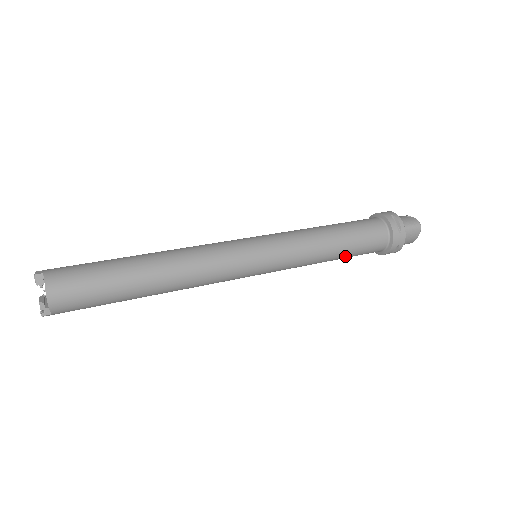
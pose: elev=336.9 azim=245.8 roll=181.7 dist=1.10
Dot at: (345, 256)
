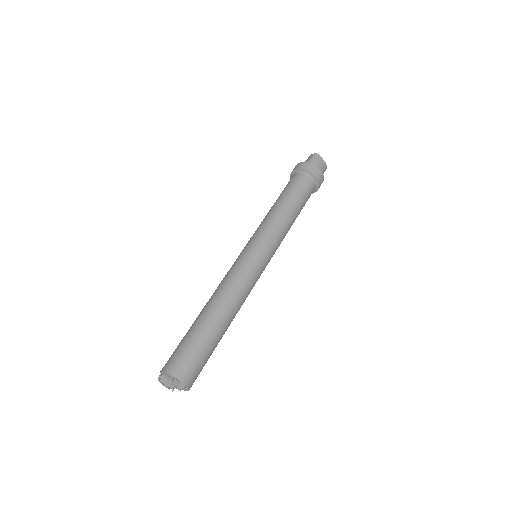
Dot at: occluded
